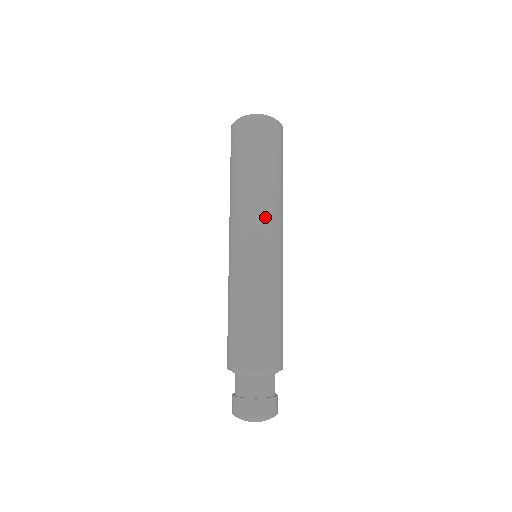
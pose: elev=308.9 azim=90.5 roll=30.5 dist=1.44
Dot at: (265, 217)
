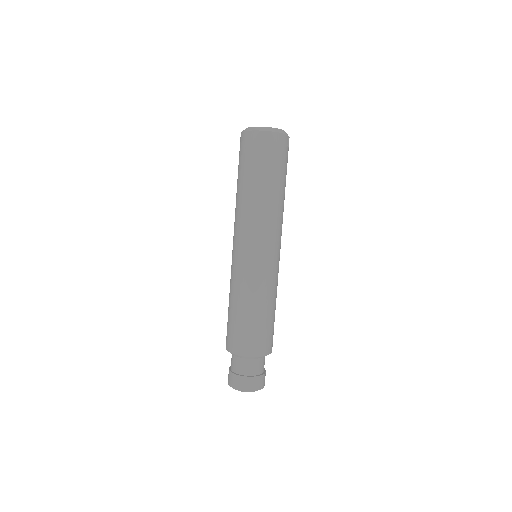
Dot at: (261, 227)
